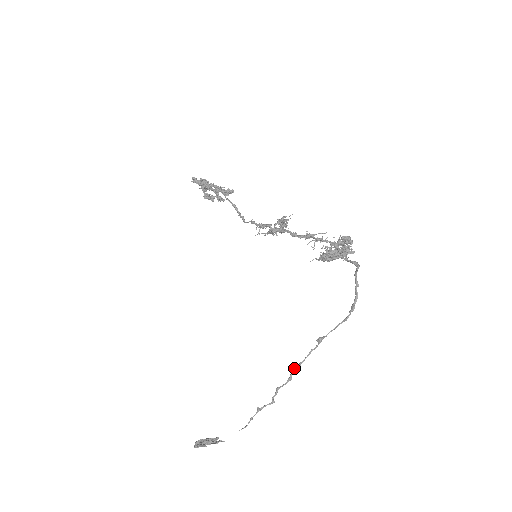
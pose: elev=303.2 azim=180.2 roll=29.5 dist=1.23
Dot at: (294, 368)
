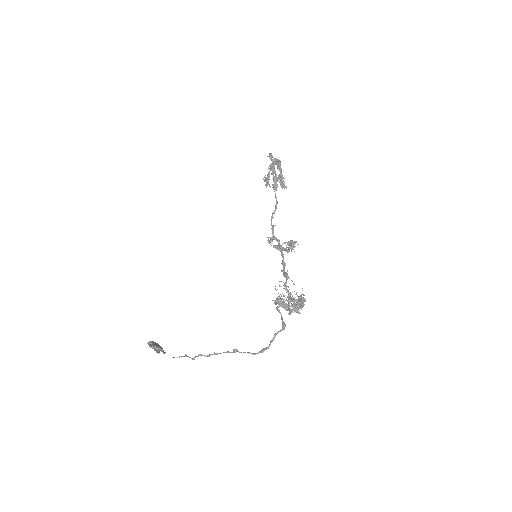
Dot at: (214, 352)
